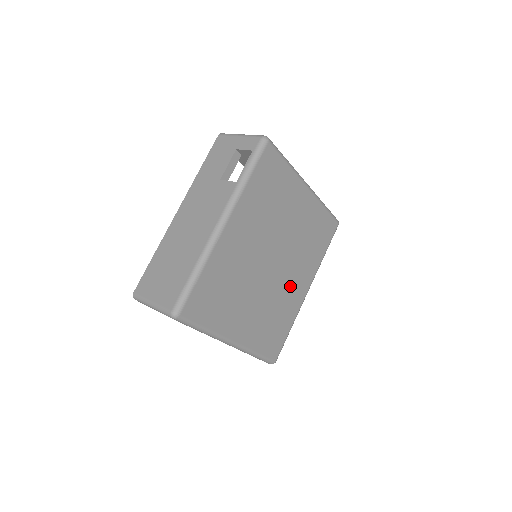
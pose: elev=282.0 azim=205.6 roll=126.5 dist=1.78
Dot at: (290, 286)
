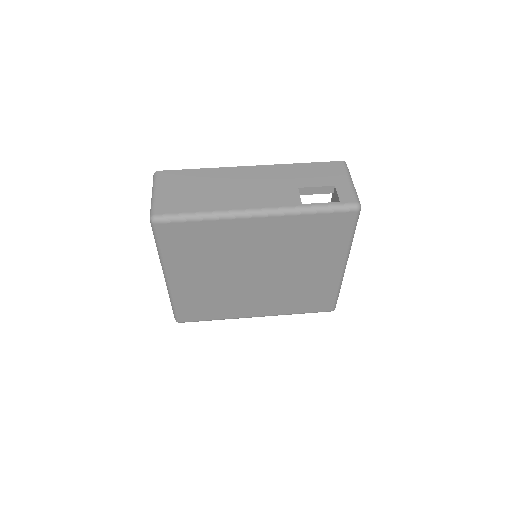
Dot at: (249, 300)
